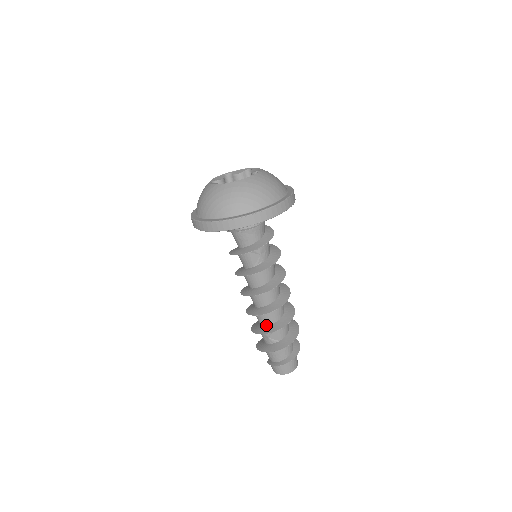
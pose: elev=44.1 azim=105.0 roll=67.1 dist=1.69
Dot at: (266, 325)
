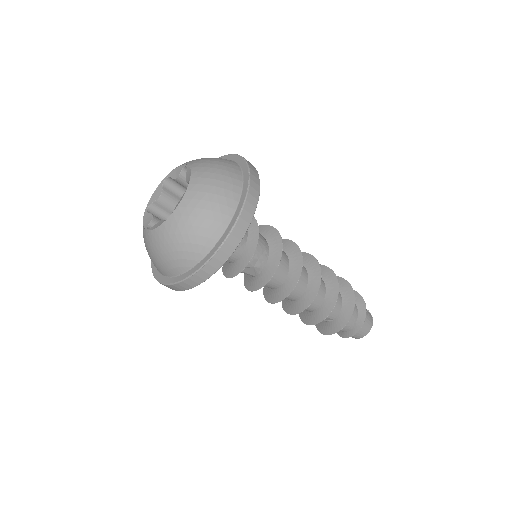
Dot at: (309, 311)
